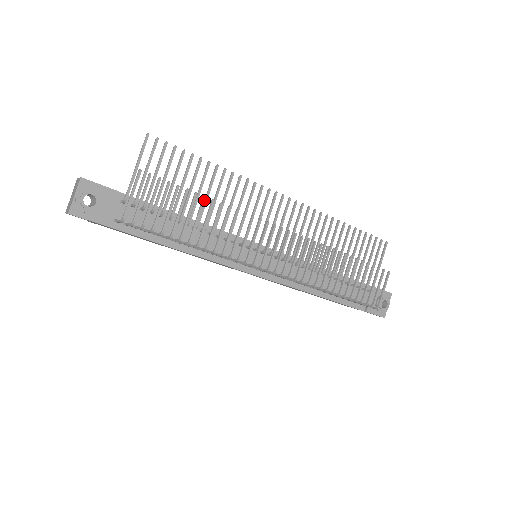
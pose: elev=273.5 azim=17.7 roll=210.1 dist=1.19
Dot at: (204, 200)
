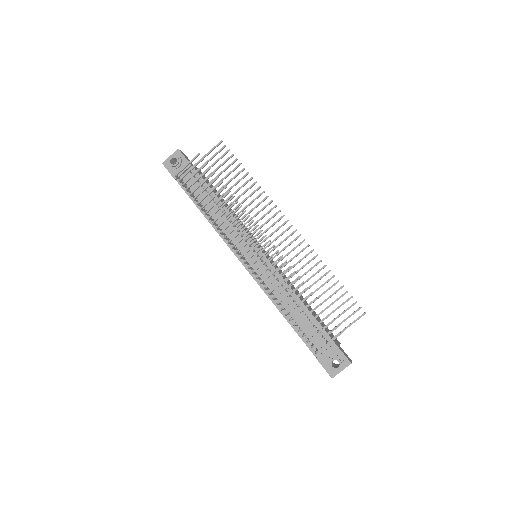
Dot at: (224, 188)
